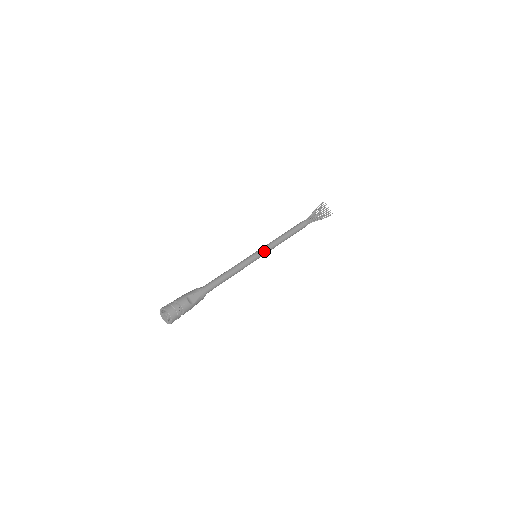
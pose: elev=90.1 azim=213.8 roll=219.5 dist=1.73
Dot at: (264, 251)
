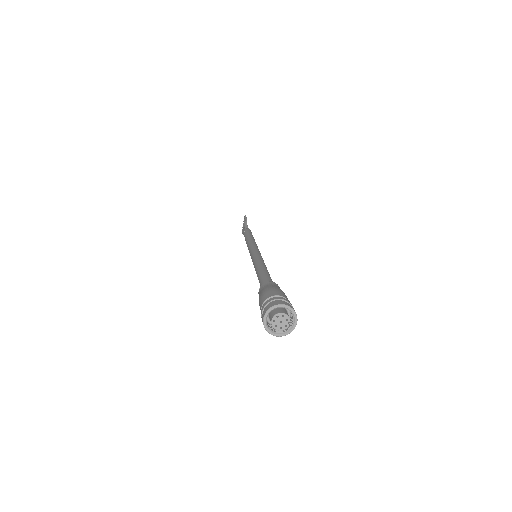
Dot at: occluded
